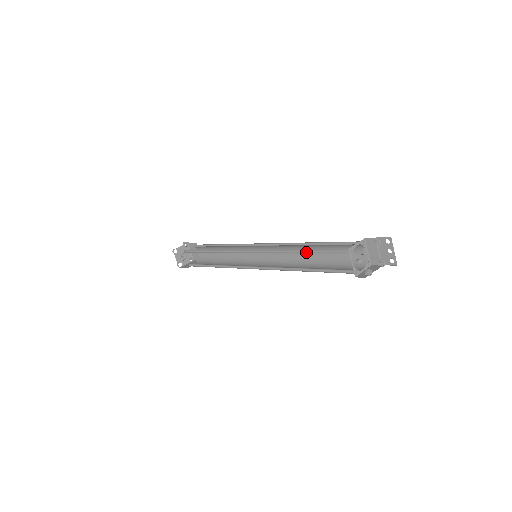
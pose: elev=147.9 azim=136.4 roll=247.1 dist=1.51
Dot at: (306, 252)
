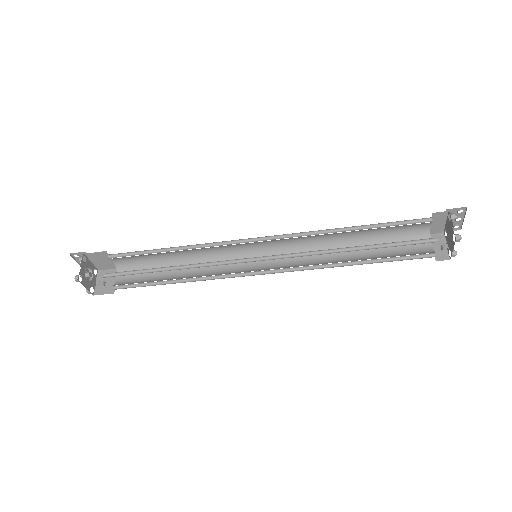
Dot at: (365, 248)
